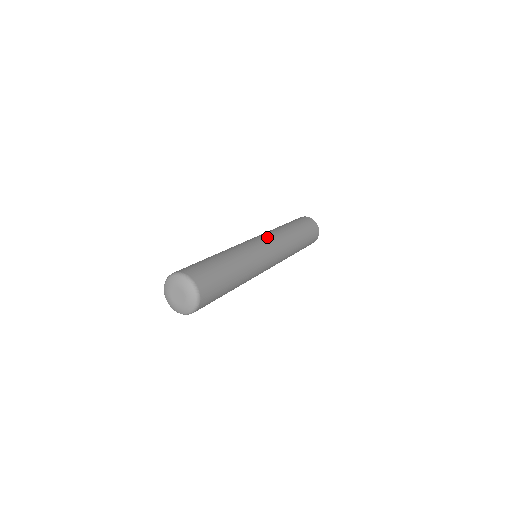
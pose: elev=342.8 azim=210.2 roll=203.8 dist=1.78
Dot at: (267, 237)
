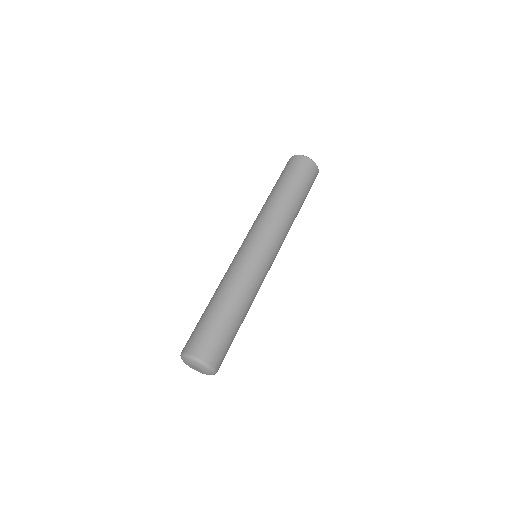
Dot at: (252, 234)
